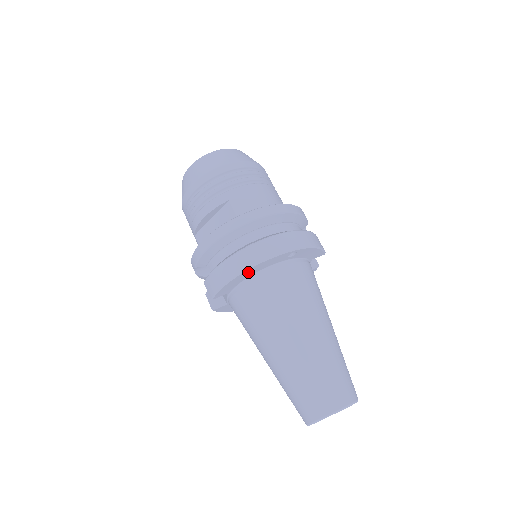
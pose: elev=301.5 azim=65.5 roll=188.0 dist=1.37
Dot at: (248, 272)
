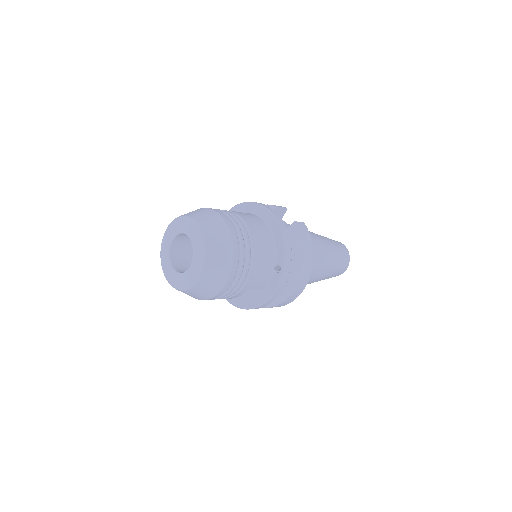
Dot at: occluded
